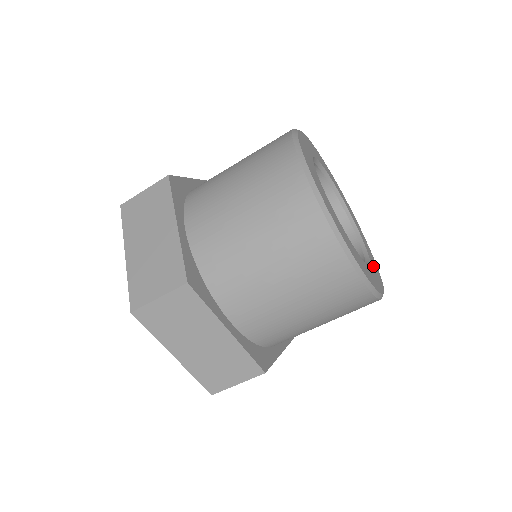
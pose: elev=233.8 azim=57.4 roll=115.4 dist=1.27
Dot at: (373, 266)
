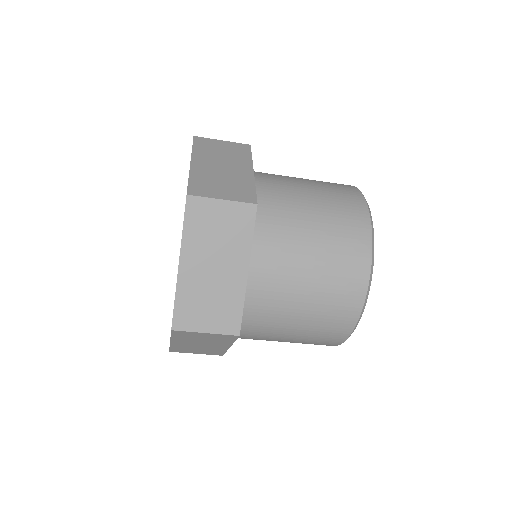
Dot at: occluded
